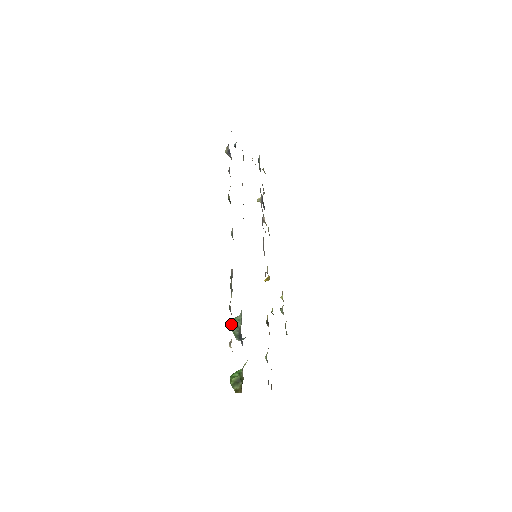
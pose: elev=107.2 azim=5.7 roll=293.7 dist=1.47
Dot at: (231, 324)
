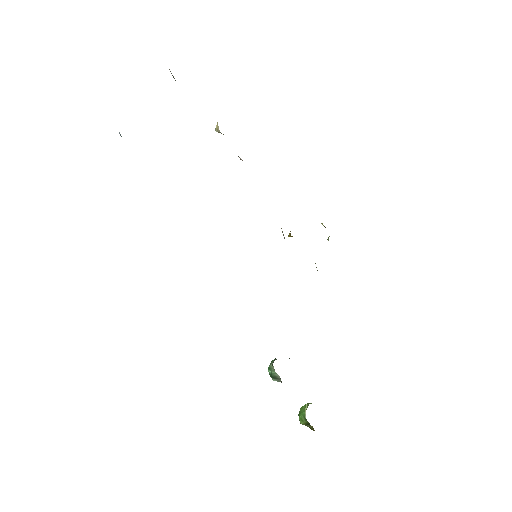
Dot at: (270, 375)
